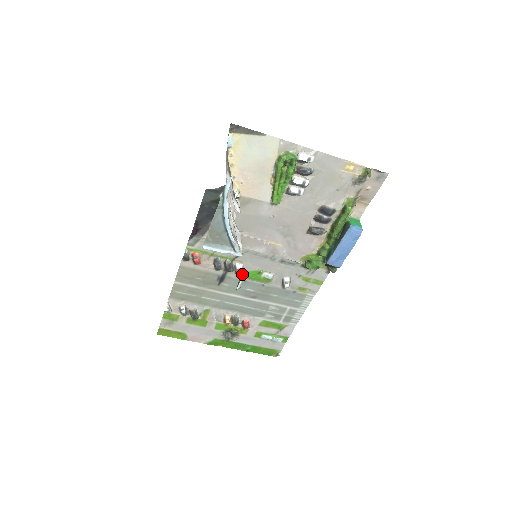
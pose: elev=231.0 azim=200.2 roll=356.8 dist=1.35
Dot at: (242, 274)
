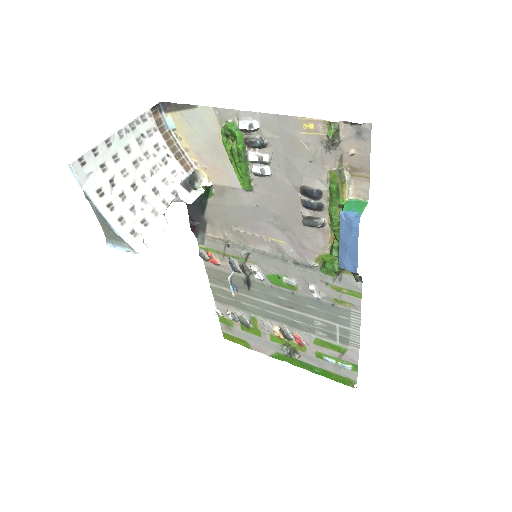
Dot at: (260, 278)
